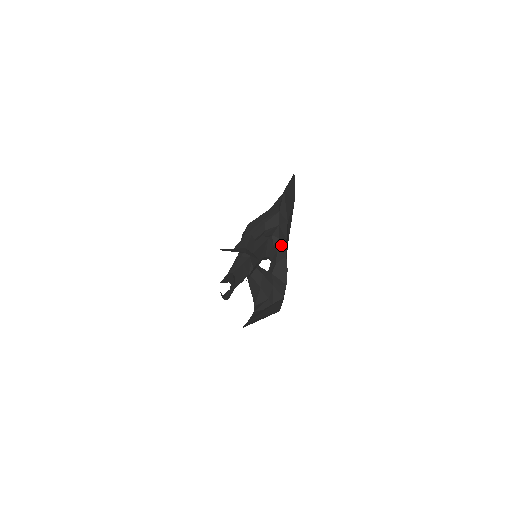
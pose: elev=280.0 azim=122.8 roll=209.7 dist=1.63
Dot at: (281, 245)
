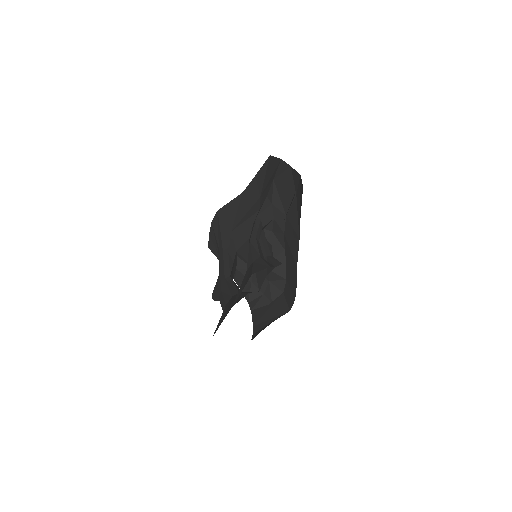
Dot at: (276, 239)
